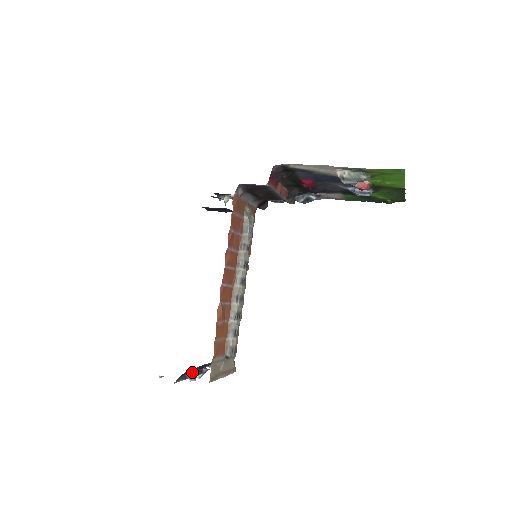
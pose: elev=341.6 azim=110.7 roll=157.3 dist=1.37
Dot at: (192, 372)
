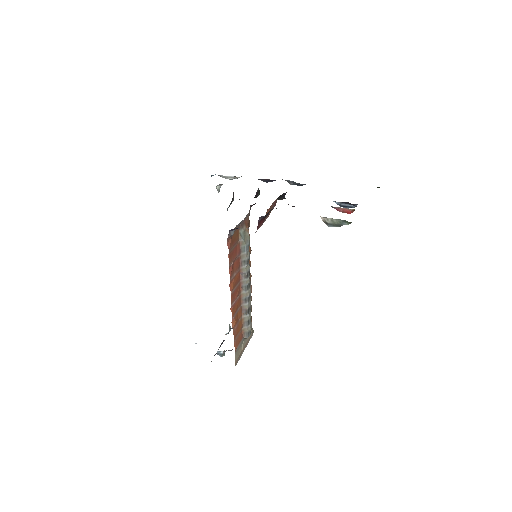
Dot at: (221, 353)
